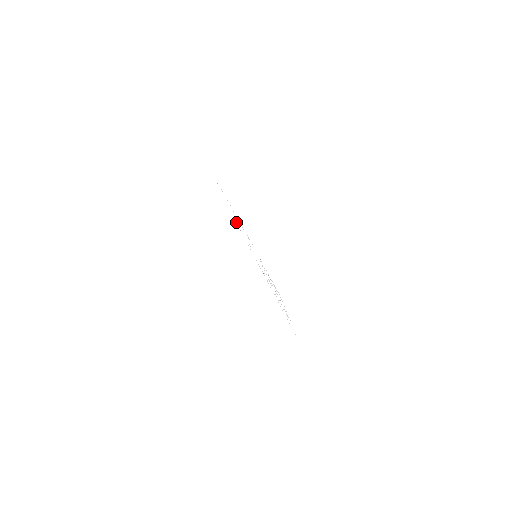
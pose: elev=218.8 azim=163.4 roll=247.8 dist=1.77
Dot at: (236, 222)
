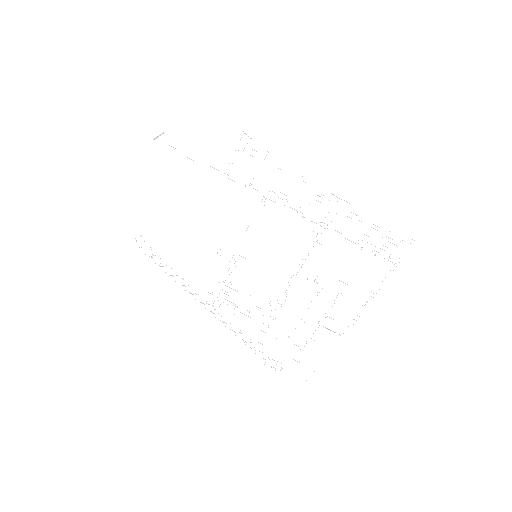
Dot at: occluded
